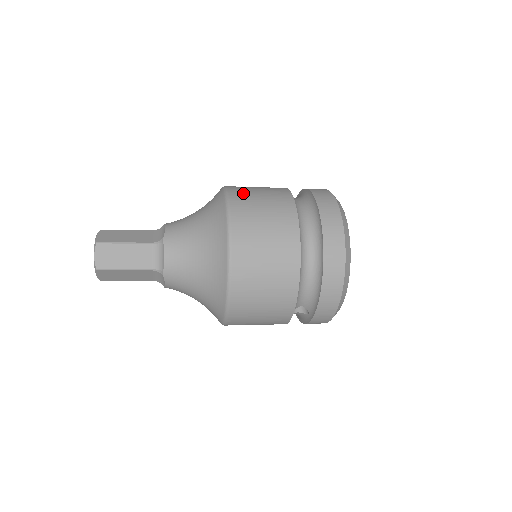
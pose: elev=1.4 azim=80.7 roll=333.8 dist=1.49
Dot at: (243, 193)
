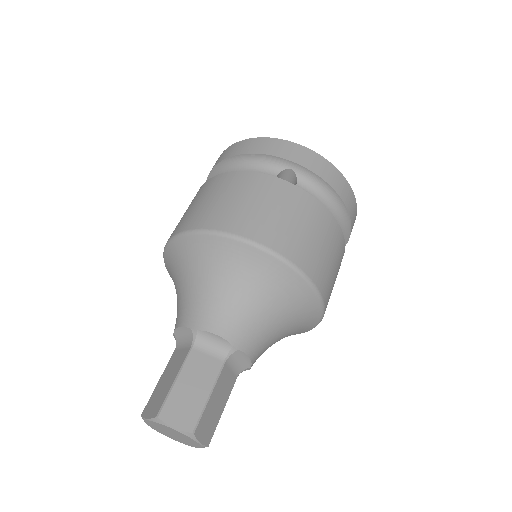
Dot at: (329, 284)
